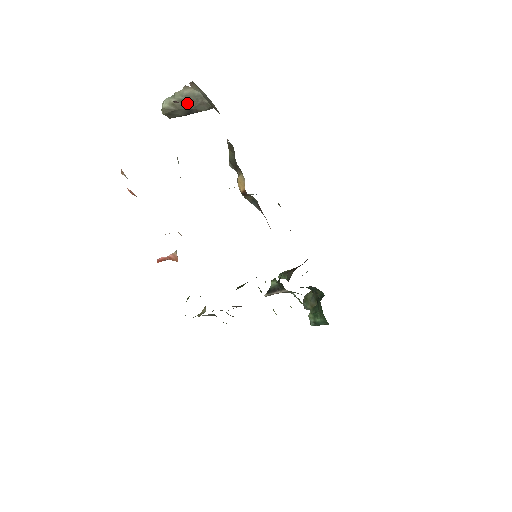
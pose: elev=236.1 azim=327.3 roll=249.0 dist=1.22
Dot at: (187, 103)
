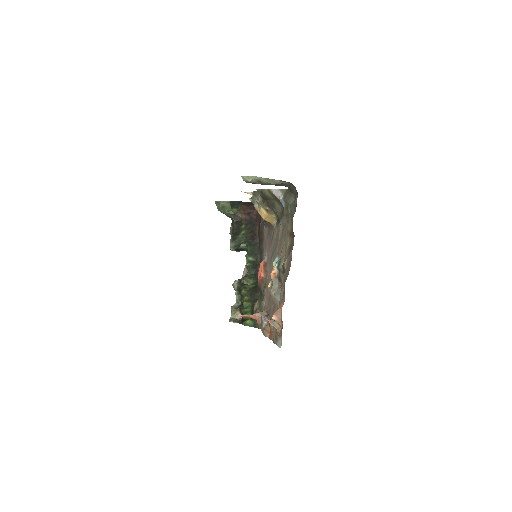
Dot at: occluded
